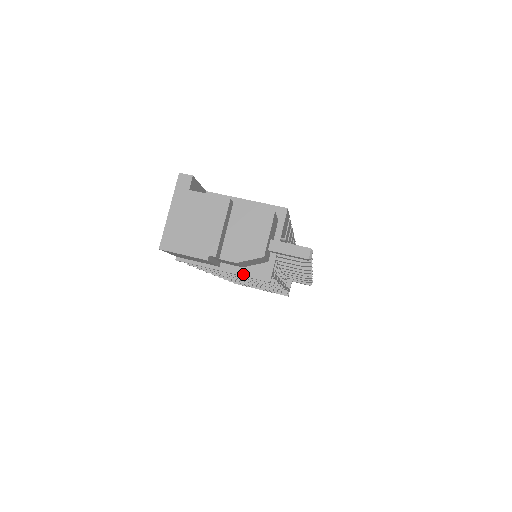
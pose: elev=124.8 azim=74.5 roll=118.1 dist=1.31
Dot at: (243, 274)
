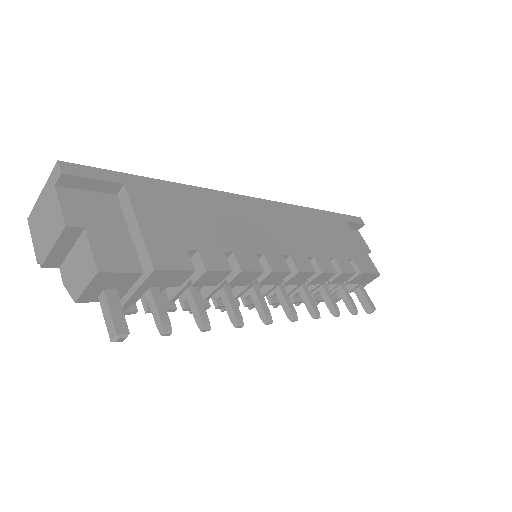
Dot at: occluded
